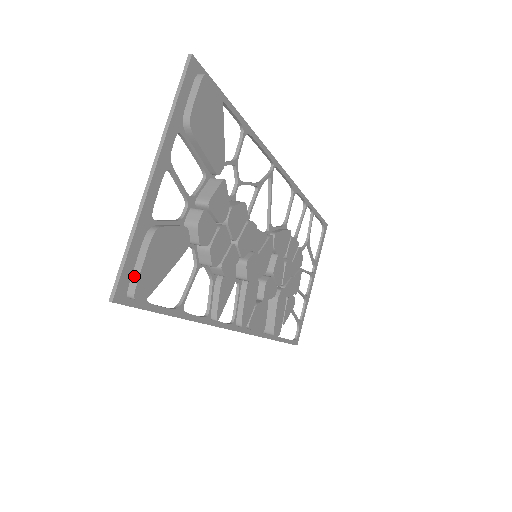
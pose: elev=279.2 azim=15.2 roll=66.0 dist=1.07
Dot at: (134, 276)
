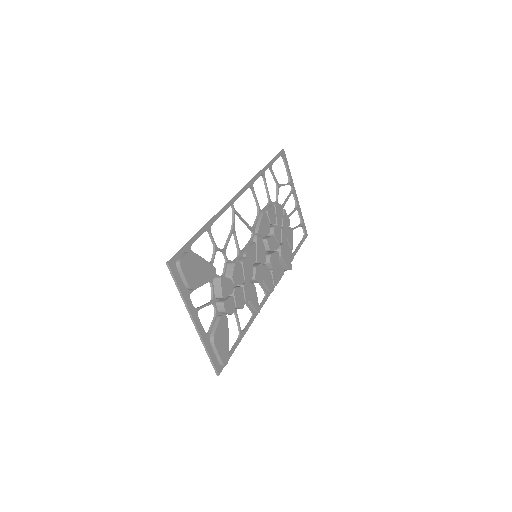
Dot at: (219, 360)
